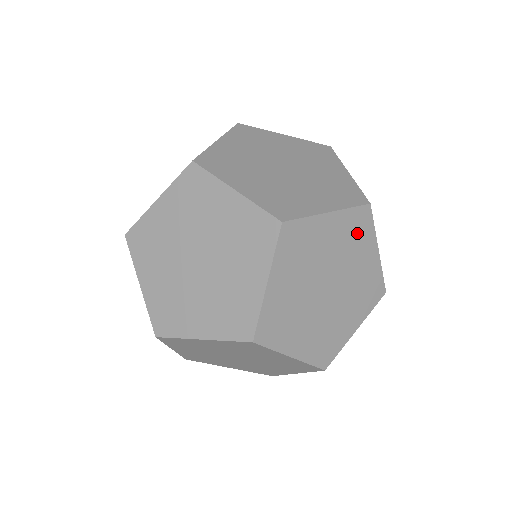
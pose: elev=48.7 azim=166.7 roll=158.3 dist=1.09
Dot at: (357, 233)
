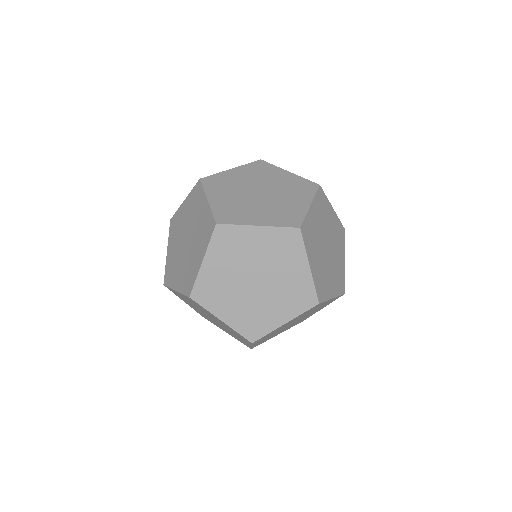
Dot at: (262, 170)
